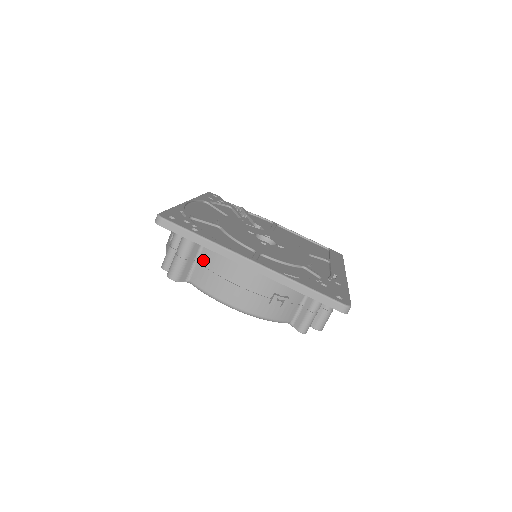
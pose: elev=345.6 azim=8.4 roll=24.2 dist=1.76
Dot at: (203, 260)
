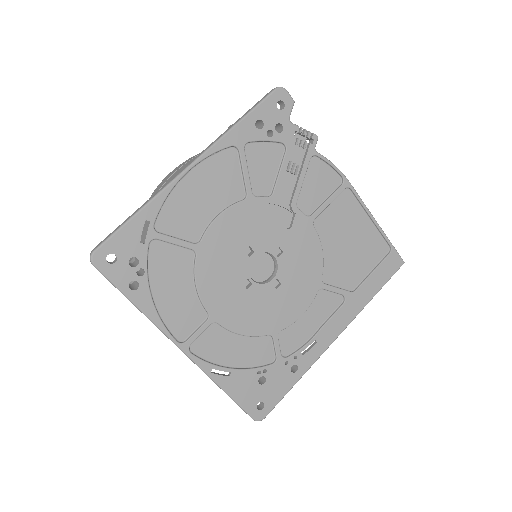
Dot at: occluded
